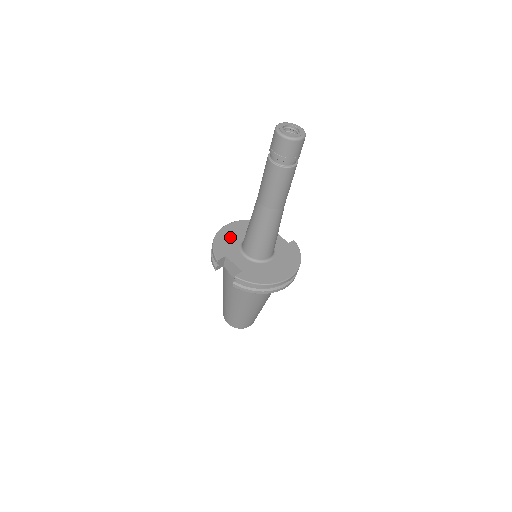
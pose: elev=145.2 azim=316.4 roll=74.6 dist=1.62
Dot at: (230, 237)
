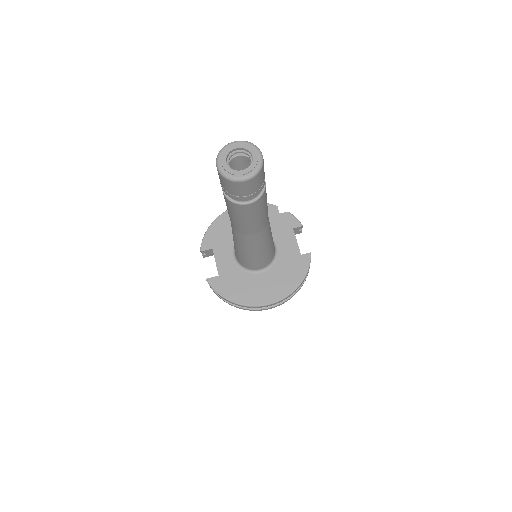
Dot at: occluded
